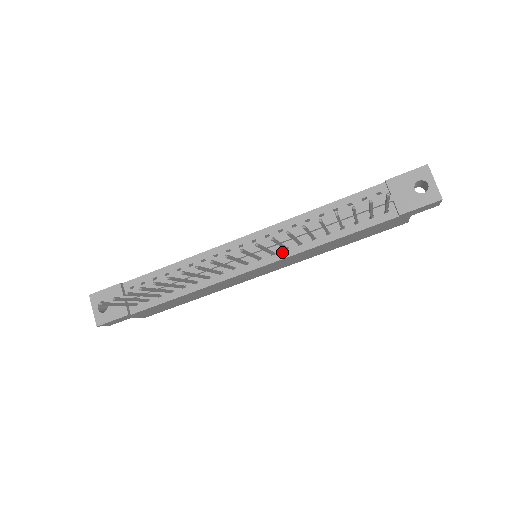
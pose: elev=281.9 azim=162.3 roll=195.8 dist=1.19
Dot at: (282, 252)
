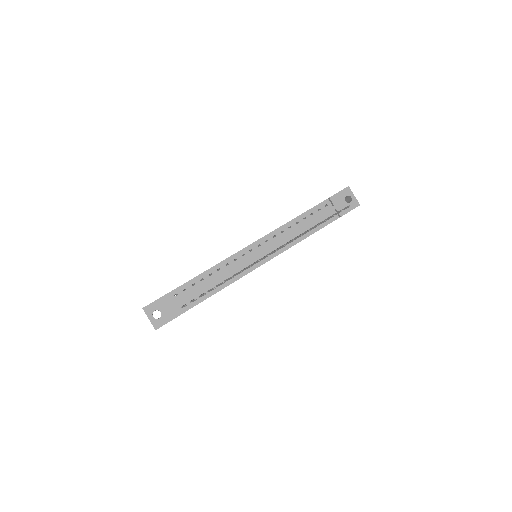
Dot at: (279, 250)
